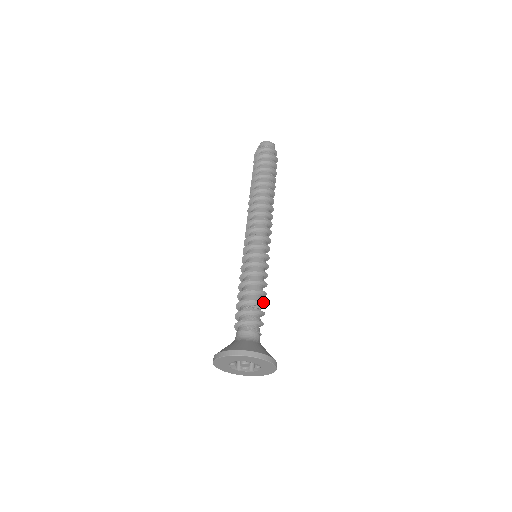
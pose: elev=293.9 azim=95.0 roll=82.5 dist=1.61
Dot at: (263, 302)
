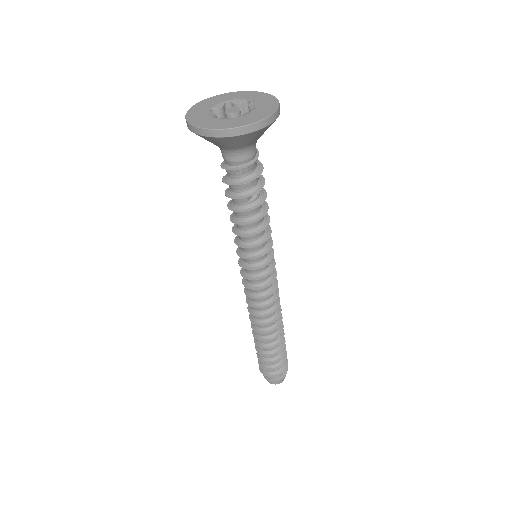
Dot at: (264, 192)
